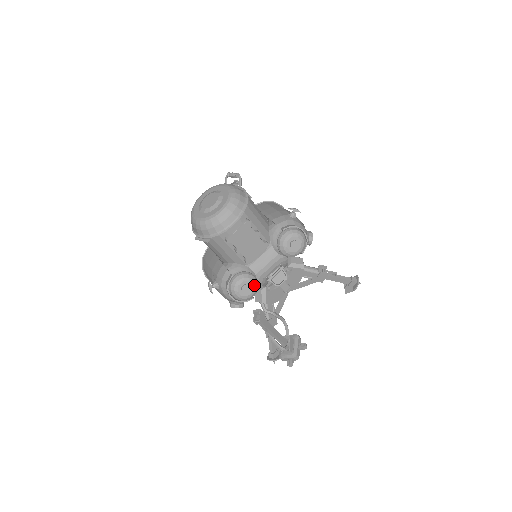
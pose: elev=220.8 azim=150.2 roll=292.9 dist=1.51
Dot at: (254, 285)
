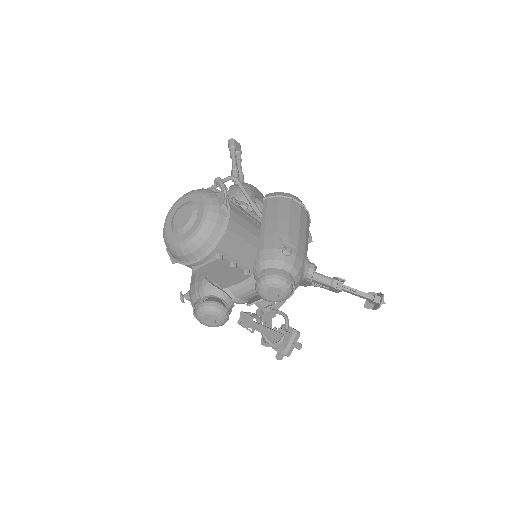
Dot at: (221, 319)
